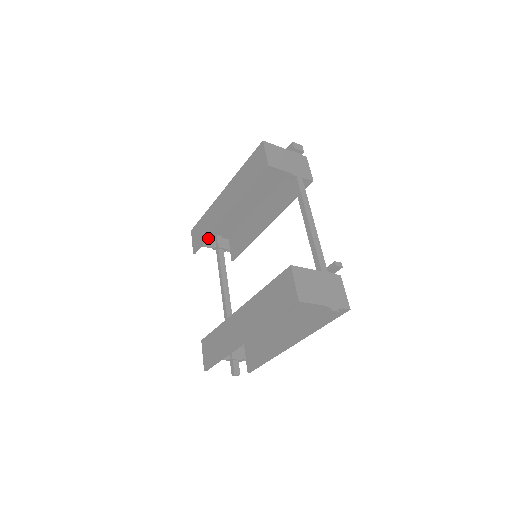
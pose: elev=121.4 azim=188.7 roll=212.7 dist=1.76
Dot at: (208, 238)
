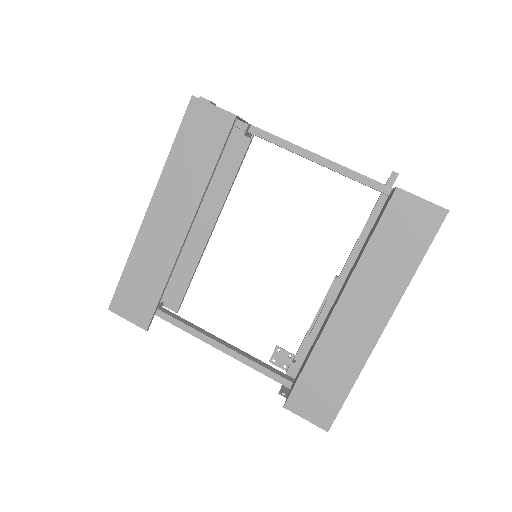
Dot at: (165, 288)
